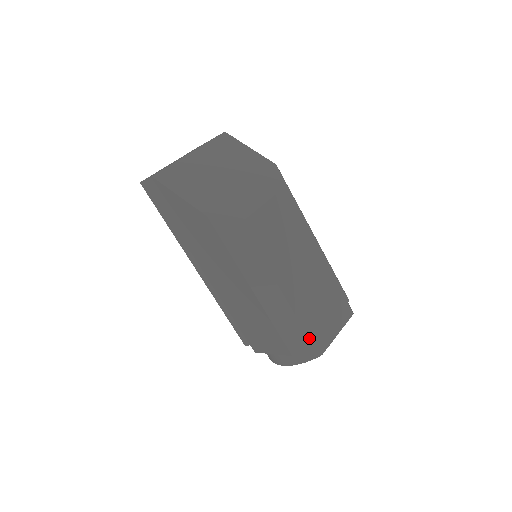
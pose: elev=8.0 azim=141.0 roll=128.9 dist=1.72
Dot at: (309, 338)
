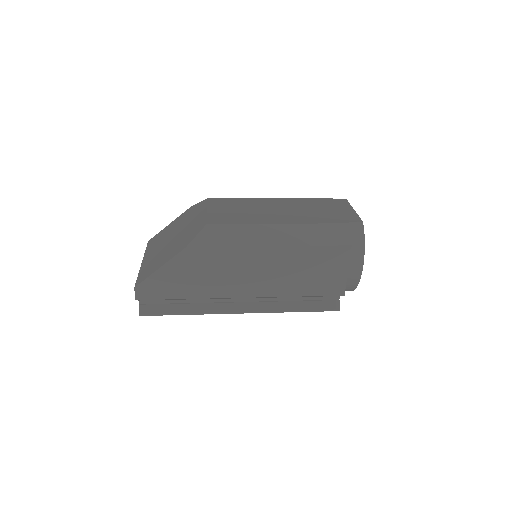
Dot at: (340, 223)
